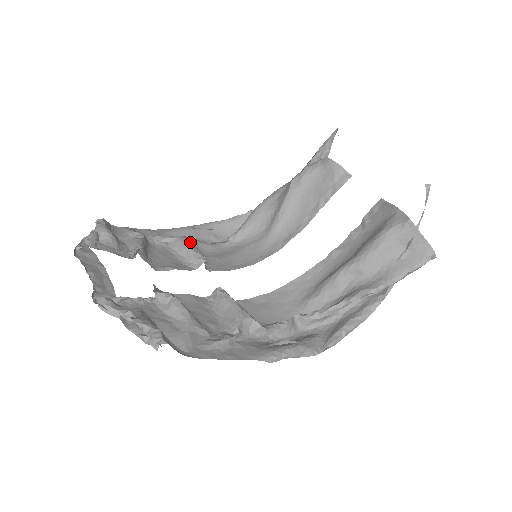
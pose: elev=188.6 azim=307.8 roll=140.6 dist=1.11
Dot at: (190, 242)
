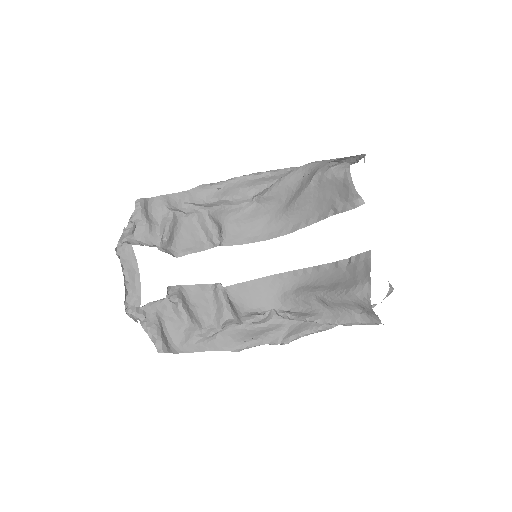
Dot at: (214, 213)
